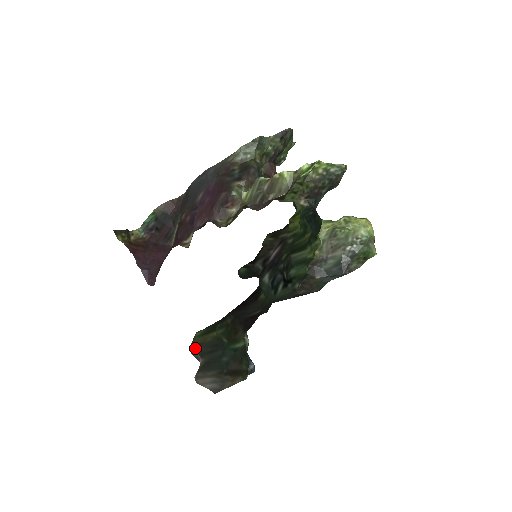
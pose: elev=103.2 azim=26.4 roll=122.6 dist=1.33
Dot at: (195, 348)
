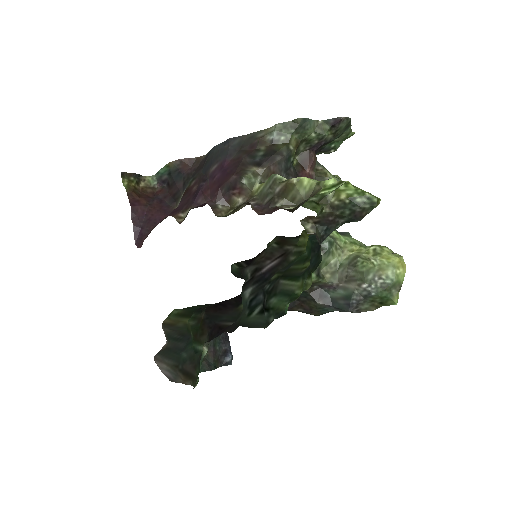
Dot at: (165, 327)
